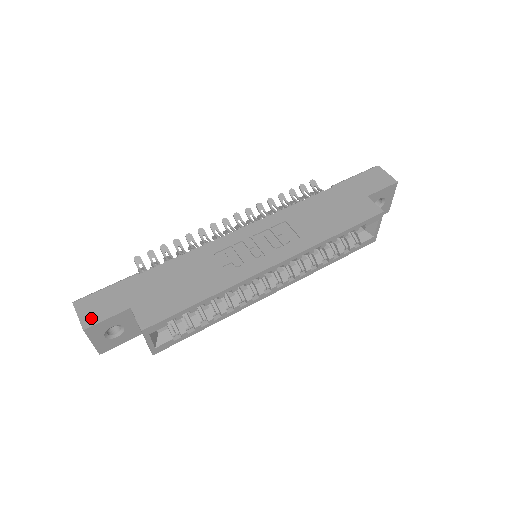
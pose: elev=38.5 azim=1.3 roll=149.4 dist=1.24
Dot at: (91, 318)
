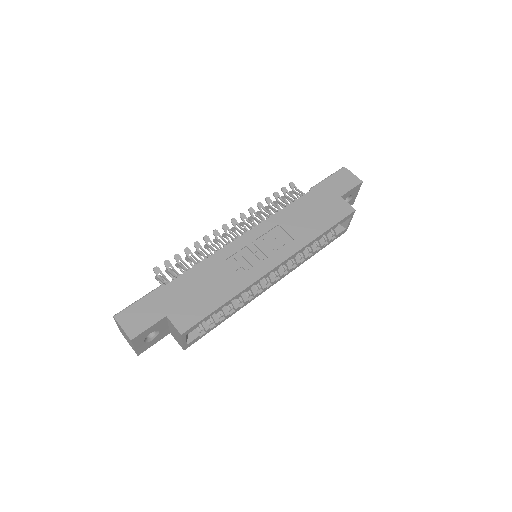
Dot at: (135, 329)
